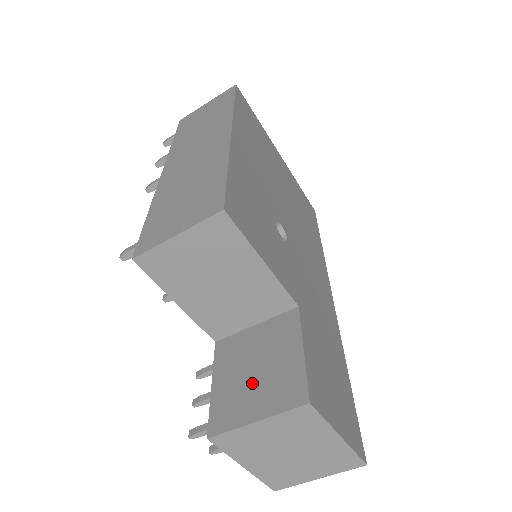
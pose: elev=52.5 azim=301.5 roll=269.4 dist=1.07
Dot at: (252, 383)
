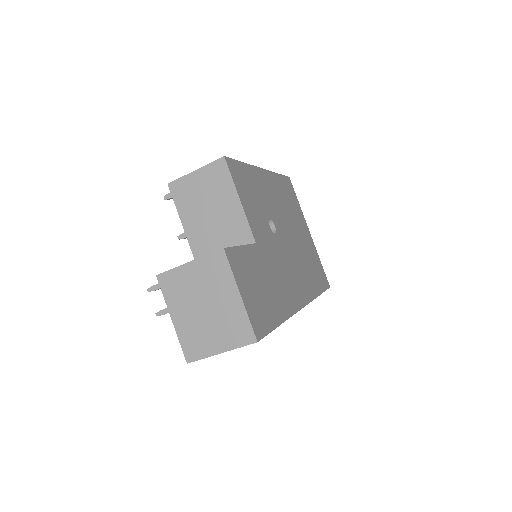
Dot at: occluded
